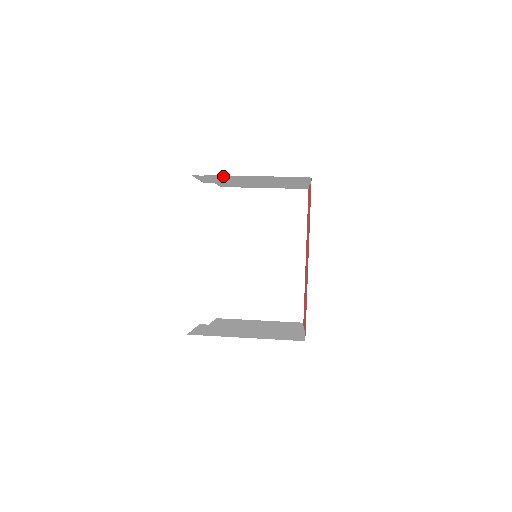
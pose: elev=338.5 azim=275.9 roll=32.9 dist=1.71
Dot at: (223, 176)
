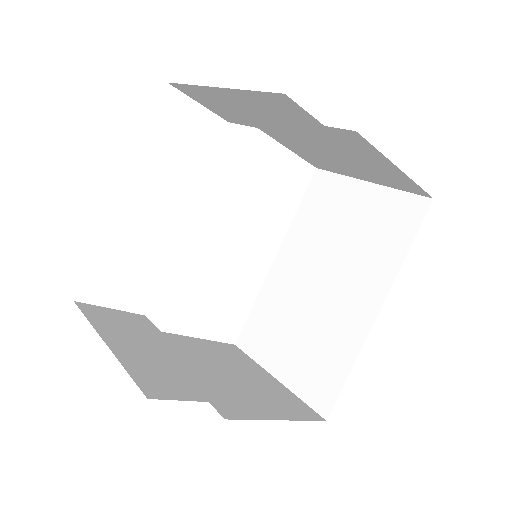
Dot at: (196, 87)
